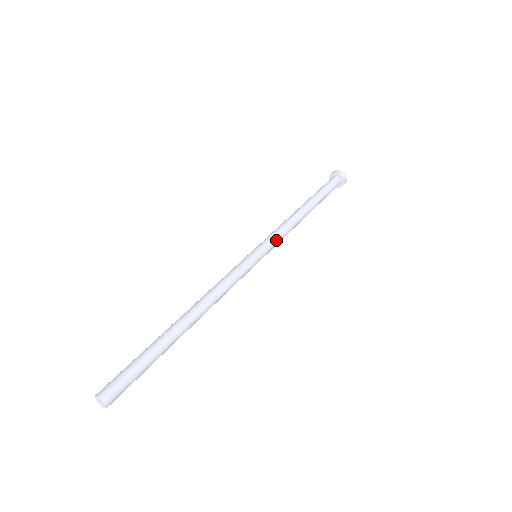
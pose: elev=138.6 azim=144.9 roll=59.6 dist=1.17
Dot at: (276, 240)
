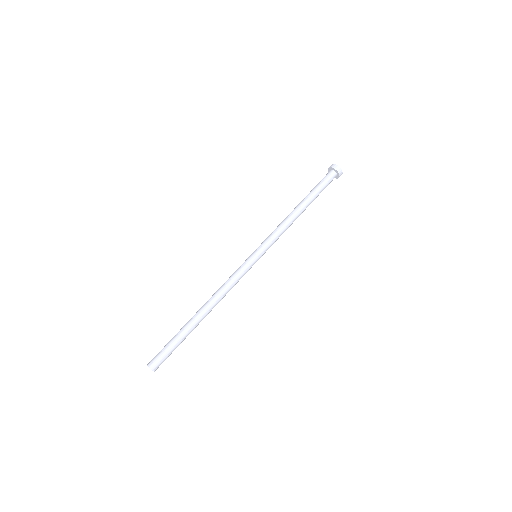
Dot at: occluded
